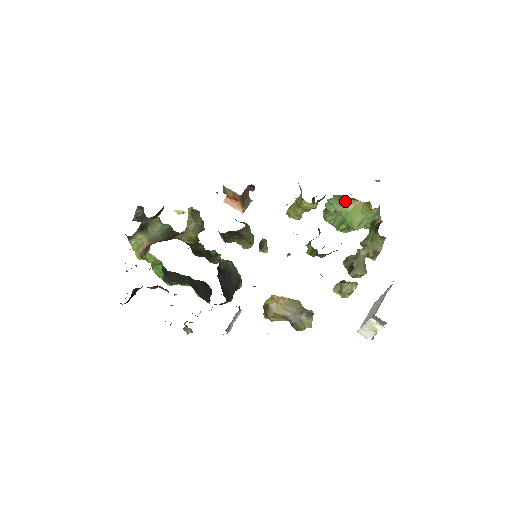
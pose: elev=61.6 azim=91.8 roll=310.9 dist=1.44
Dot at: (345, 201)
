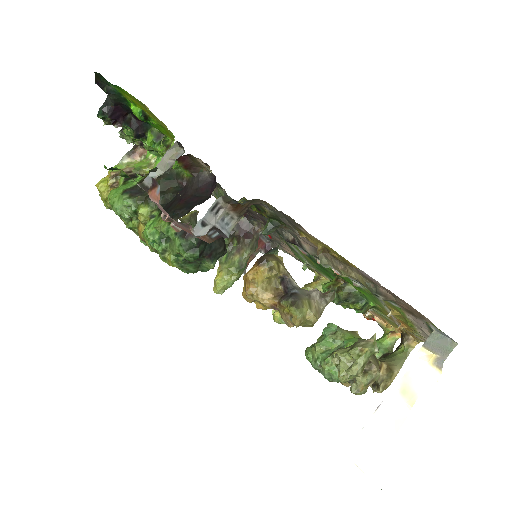
Dot at: (350, 331)
